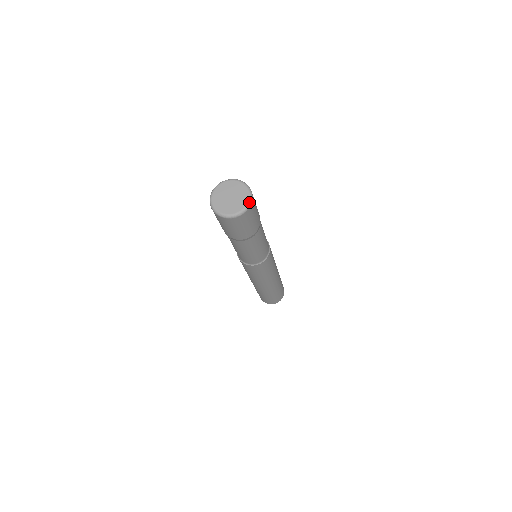
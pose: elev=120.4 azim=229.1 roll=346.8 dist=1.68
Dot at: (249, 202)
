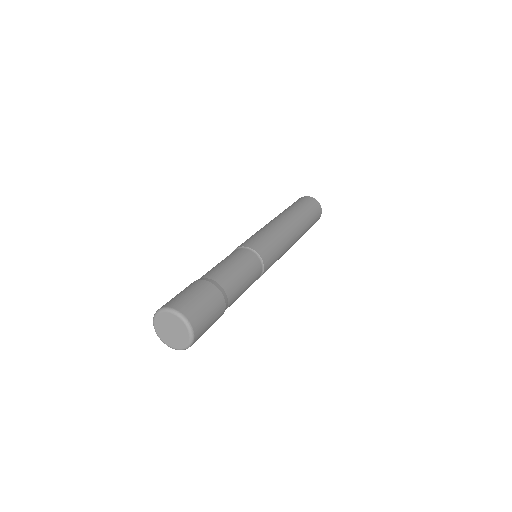
Dot at: occluded
